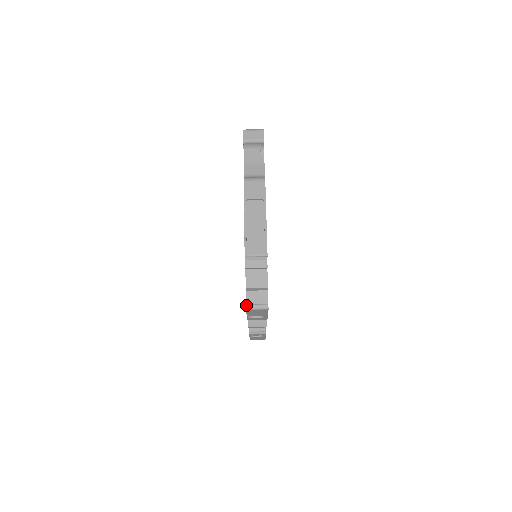
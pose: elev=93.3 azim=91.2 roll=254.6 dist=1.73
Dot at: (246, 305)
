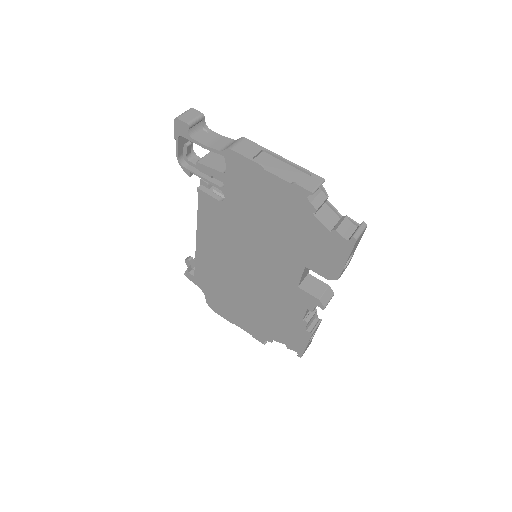
Dot at: (353, 236)
